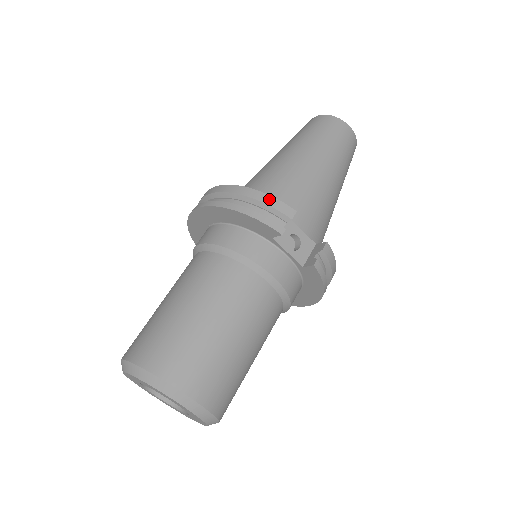
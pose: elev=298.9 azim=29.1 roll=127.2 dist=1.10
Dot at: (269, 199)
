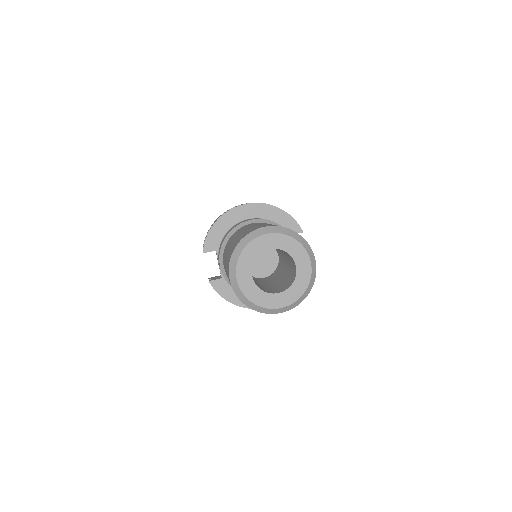
Dot at: occluded
